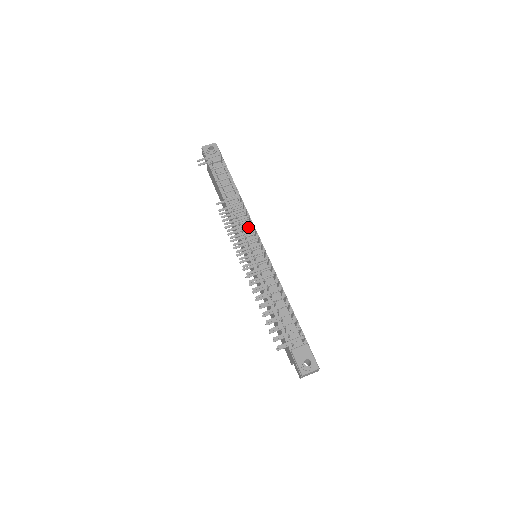
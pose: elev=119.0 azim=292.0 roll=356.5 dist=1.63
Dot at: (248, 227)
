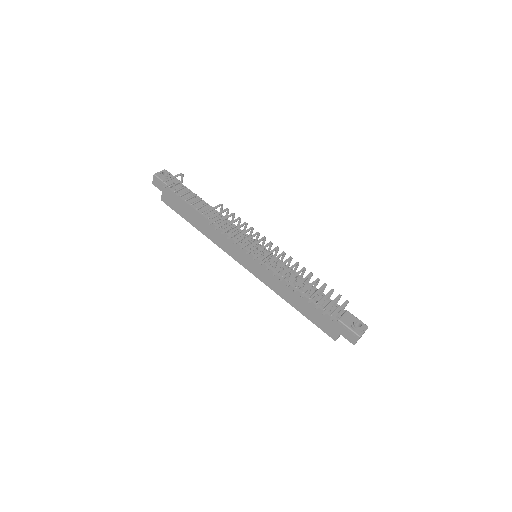
Dot at: (238, 232)
